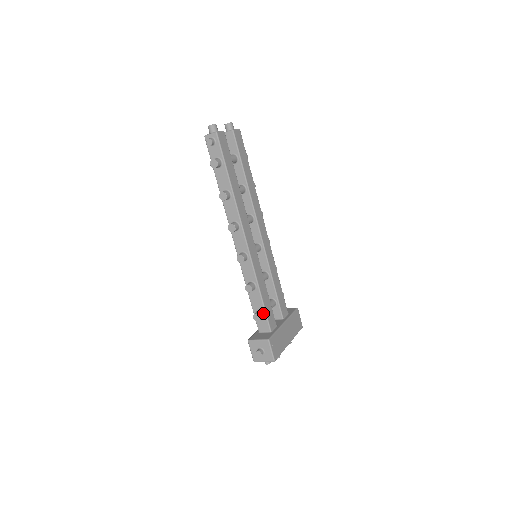
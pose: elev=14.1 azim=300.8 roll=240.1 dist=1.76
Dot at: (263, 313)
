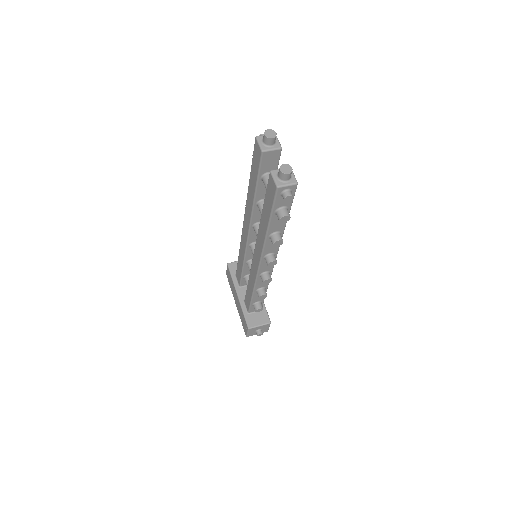
Dot at: (261, 302)
